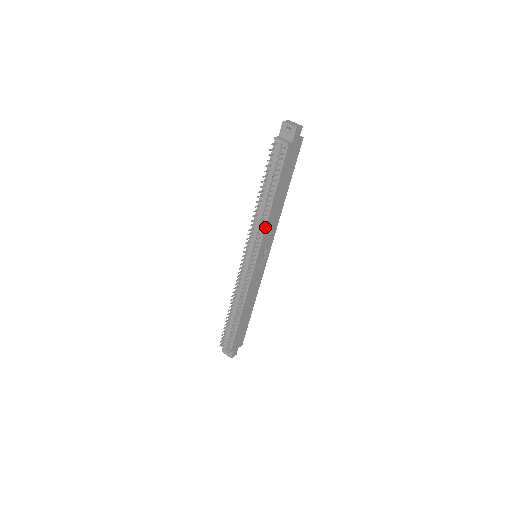
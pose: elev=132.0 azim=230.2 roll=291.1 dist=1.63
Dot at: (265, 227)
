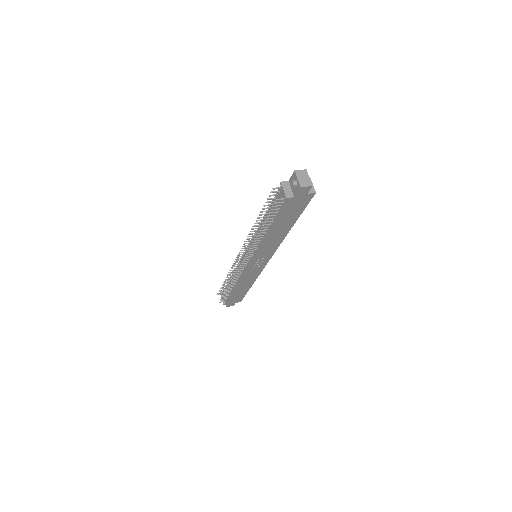
Dot at: (259, 246)
